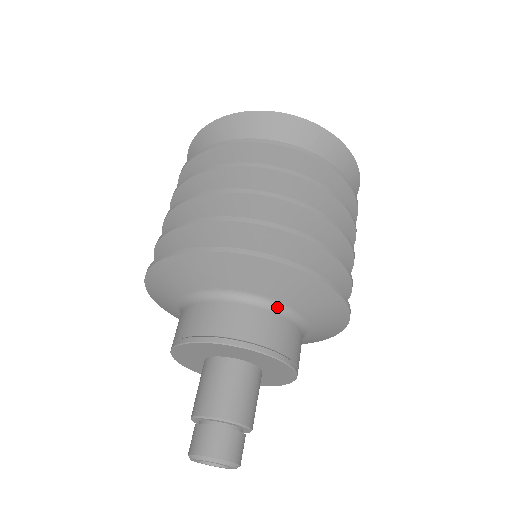
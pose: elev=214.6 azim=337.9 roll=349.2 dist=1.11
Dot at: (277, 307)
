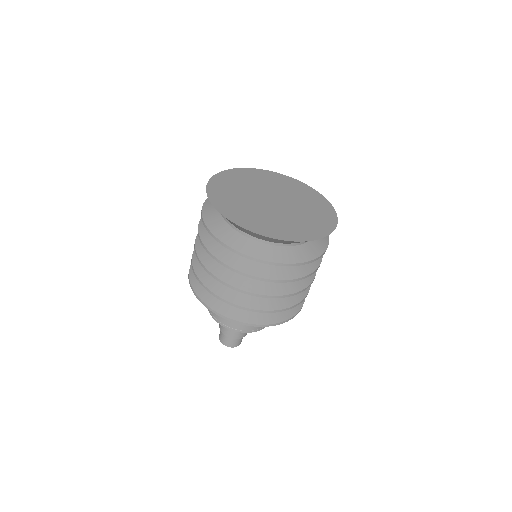
Dot at: occluded
